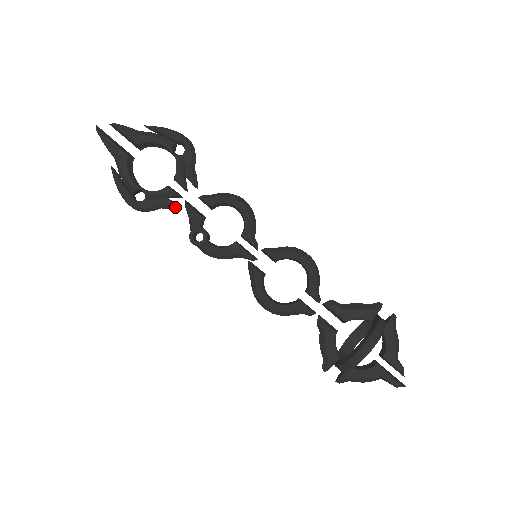
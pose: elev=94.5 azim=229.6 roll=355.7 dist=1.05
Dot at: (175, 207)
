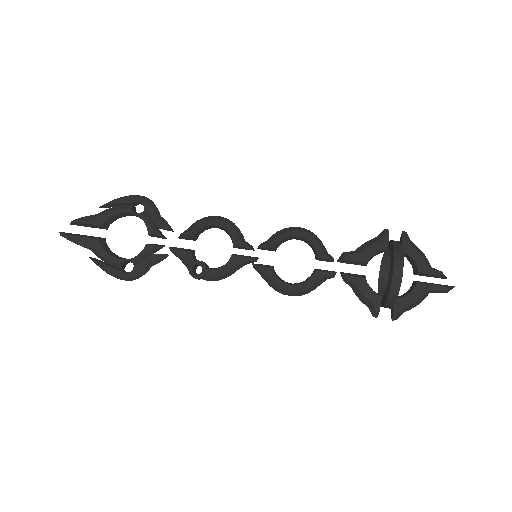
Dot at: (163, 258)
